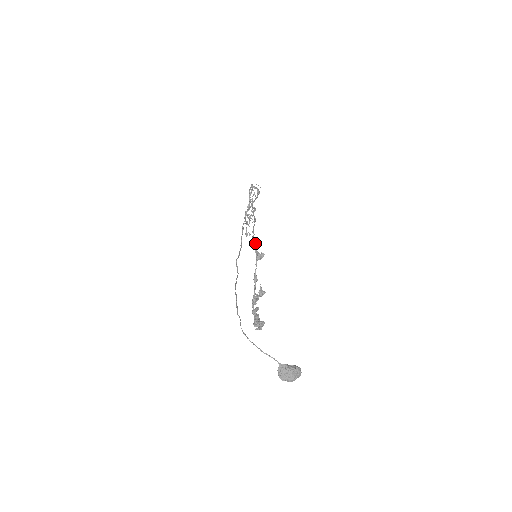
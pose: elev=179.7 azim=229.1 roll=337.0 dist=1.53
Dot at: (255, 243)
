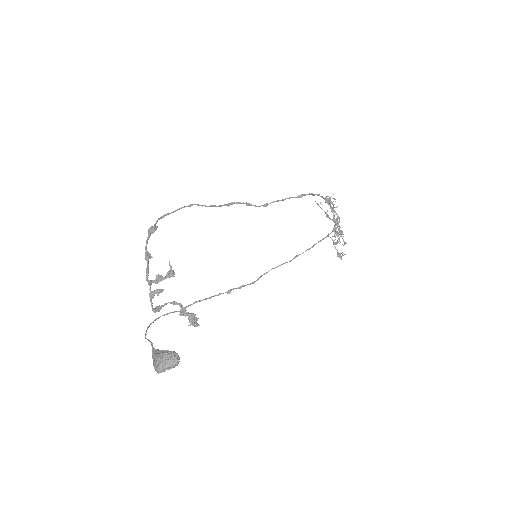
Dot at: (157, 220)
